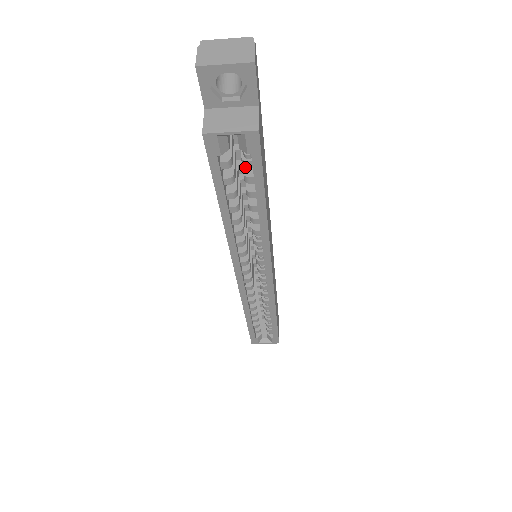
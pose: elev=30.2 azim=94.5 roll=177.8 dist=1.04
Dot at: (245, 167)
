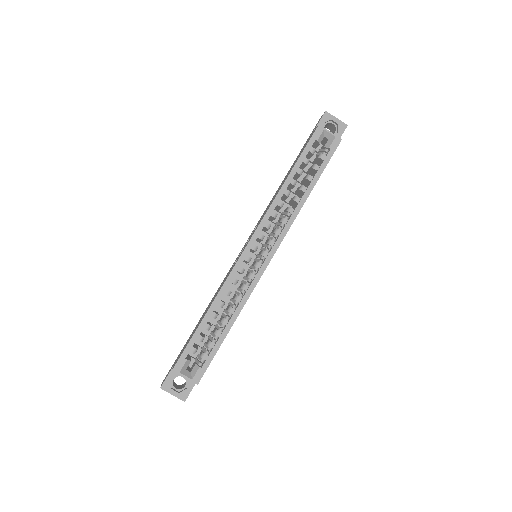
Dot at: (320, 158)
